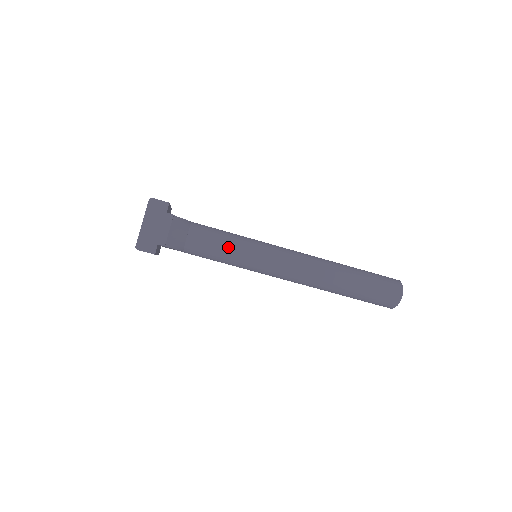
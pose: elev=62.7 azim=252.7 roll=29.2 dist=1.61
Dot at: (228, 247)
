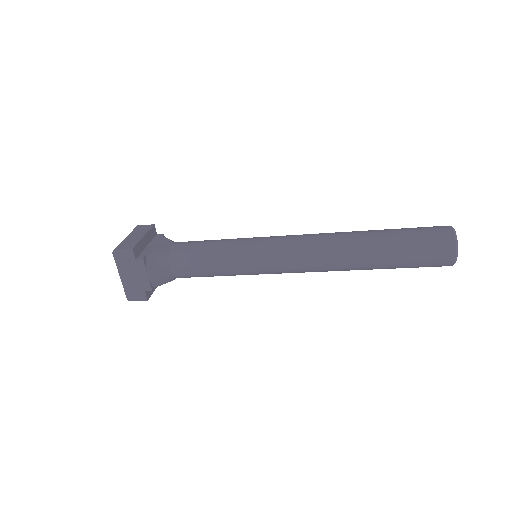
Dot at: (216, 266)
